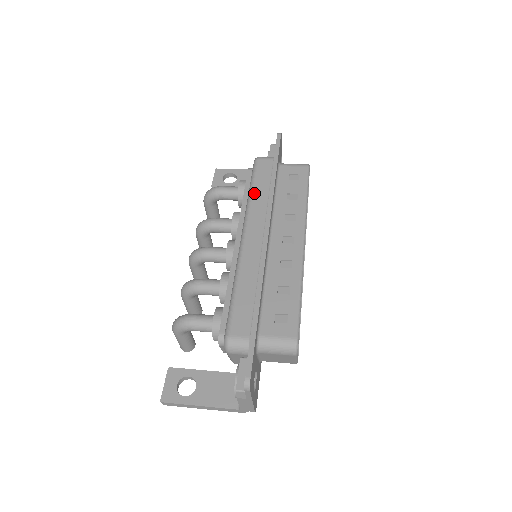
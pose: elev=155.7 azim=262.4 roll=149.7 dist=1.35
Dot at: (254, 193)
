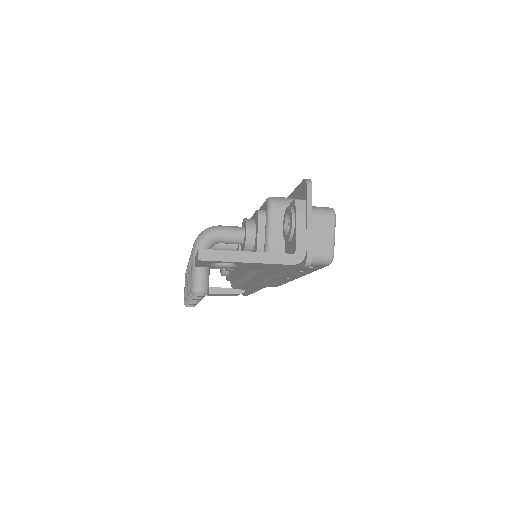
Dot at: occluded
